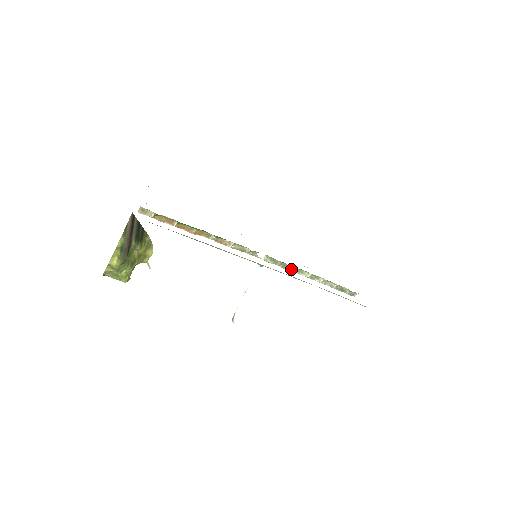
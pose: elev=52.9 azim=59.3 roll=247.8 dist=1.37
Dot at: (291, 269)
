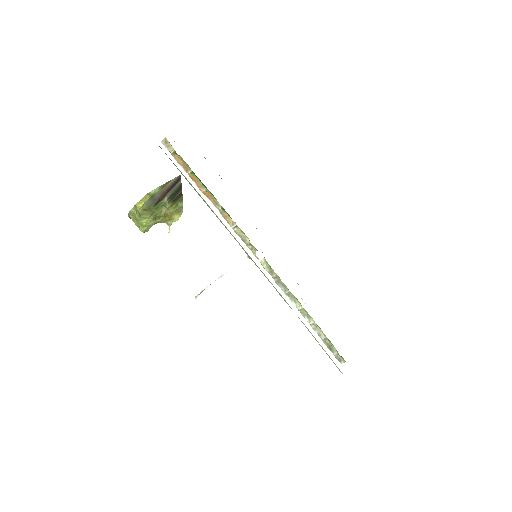
Dot at: (285, 290)
